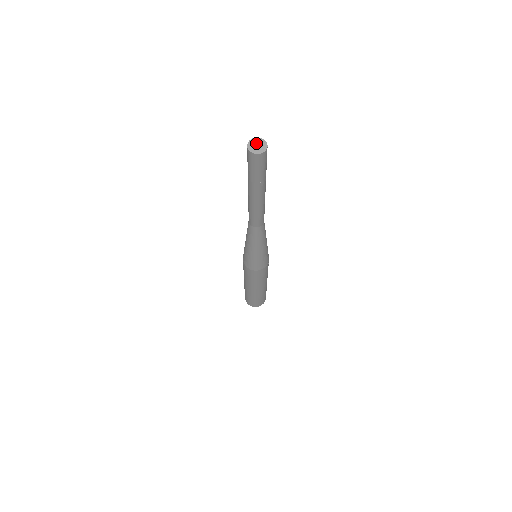
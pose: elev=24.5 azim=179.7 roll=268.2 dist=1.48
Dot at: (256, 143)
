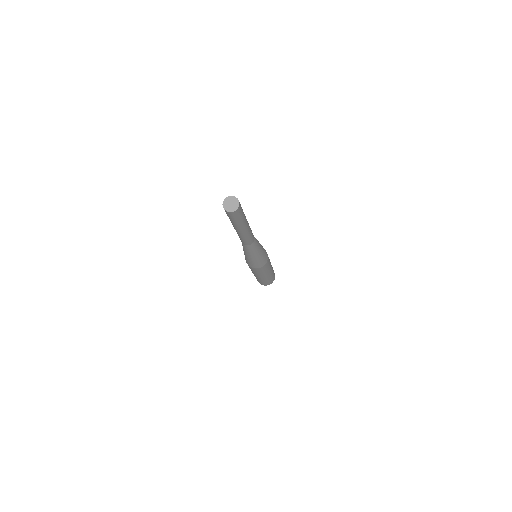
Dot at: (229, 202)
